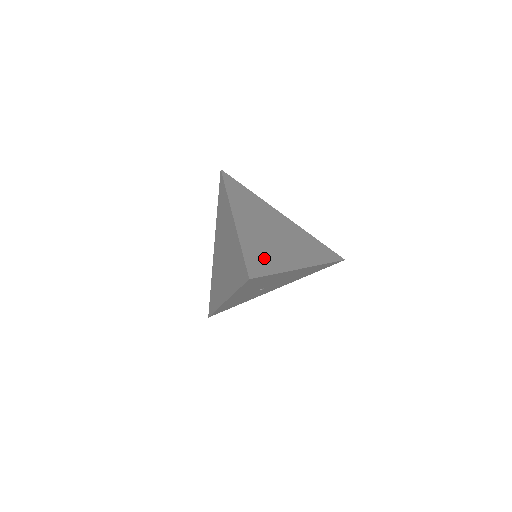
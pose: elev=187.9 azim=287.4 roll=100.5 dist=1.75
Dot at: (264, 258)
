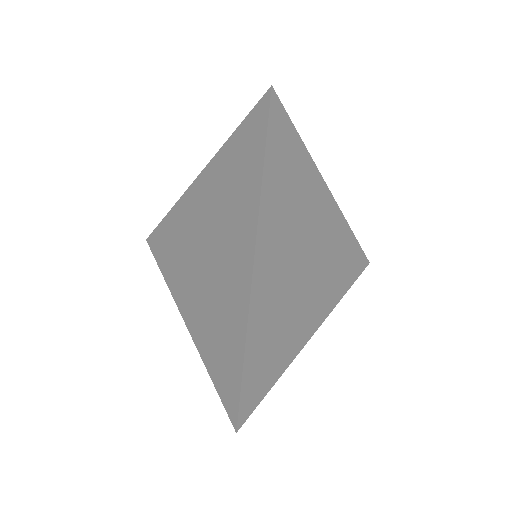
Dot at: (271, 355)
